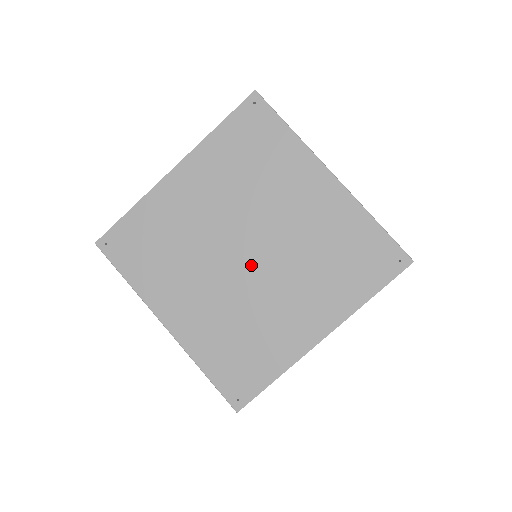
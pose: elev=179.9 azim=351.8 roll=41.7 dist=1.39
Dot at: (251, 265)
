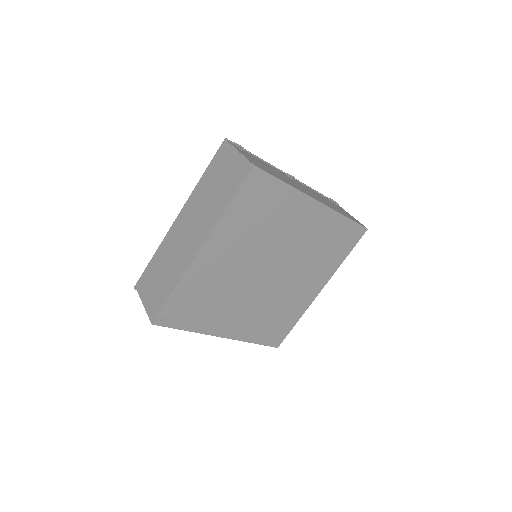
Dot at: (273, 278)
